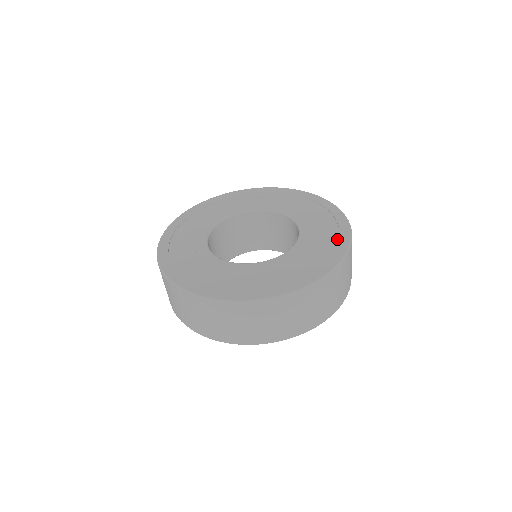
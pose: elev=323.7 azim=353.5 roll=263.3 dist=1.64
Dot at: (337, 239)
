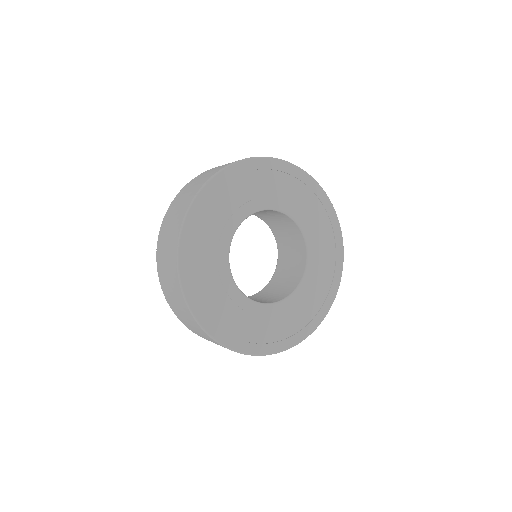
Dot at: (281, 339)
